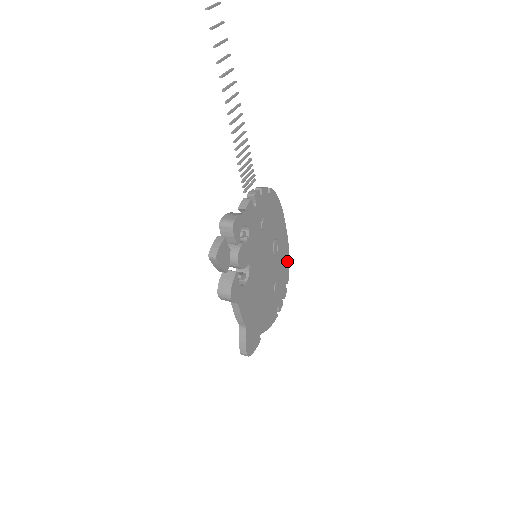
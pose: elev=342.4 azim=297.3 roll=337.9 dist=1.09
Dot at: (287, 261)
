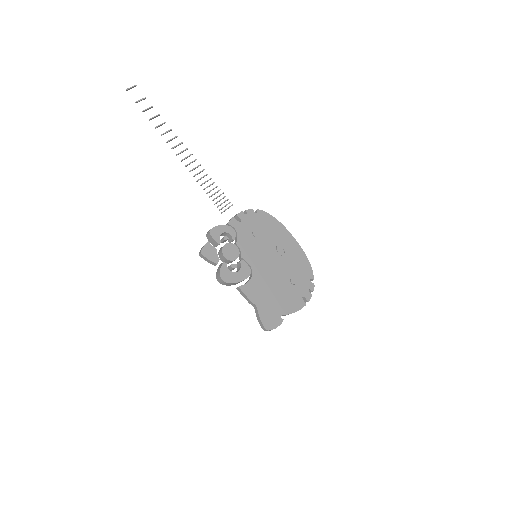
Dot at: (305, 261)
